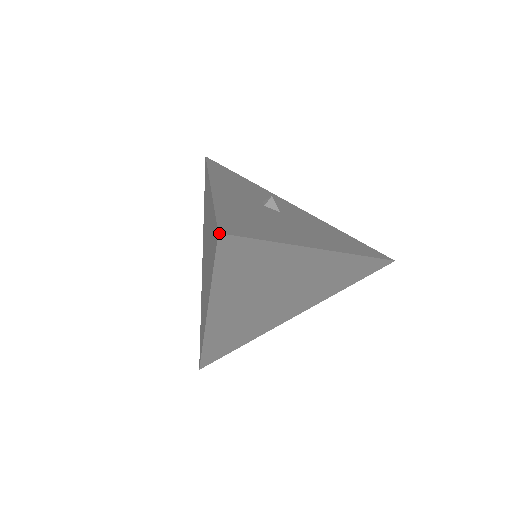
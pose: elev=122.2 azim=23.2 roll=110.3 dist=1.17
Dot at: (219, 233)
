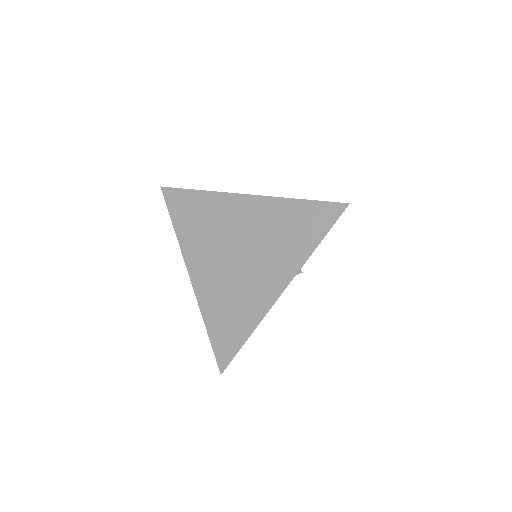
Dot at: (161, 187)
